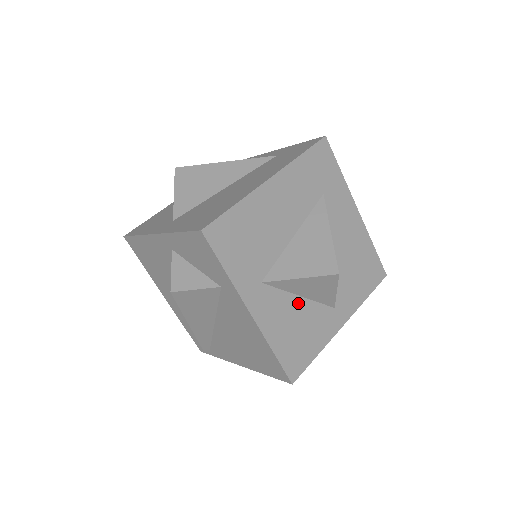
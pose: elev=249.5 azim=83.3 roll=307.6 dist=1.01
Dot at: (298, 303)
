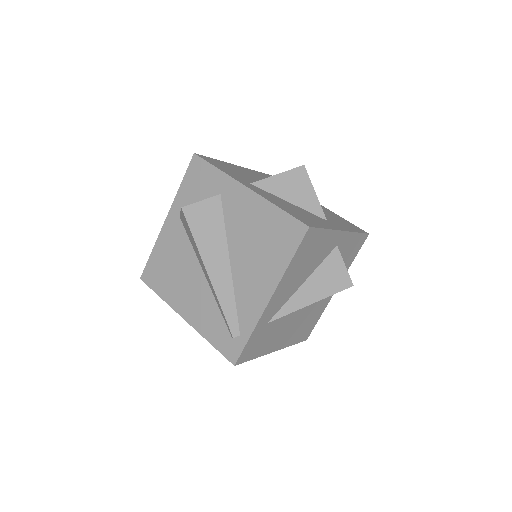
Dot at: (289, 204)
